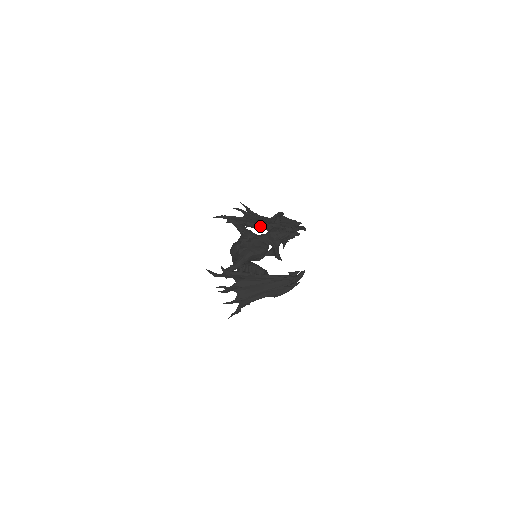
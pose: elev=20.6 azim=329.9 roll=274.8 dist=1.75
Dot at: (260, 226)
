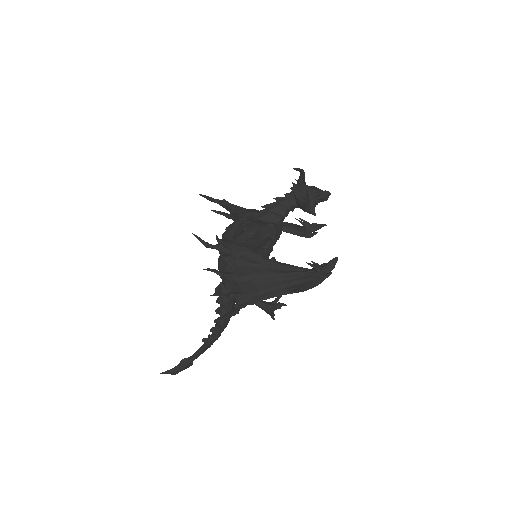
Dot at: occluded
